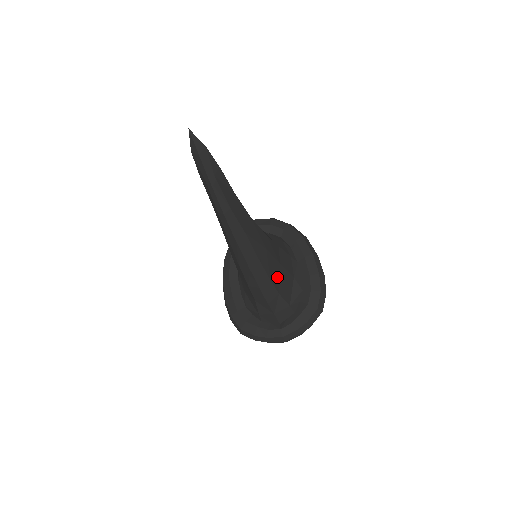
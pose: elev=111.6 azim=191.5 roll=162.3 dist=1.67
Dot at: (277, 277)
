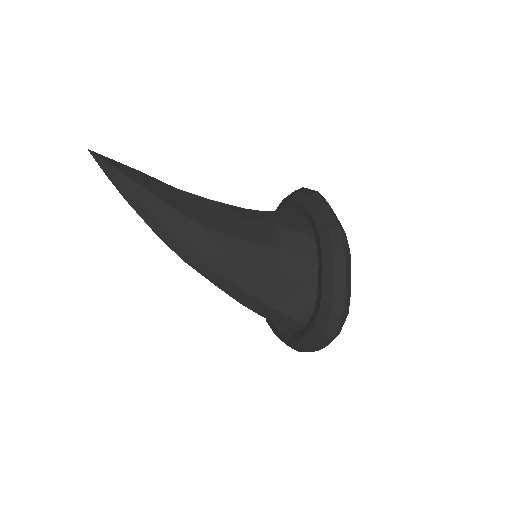
Dot at: (267, 290)
